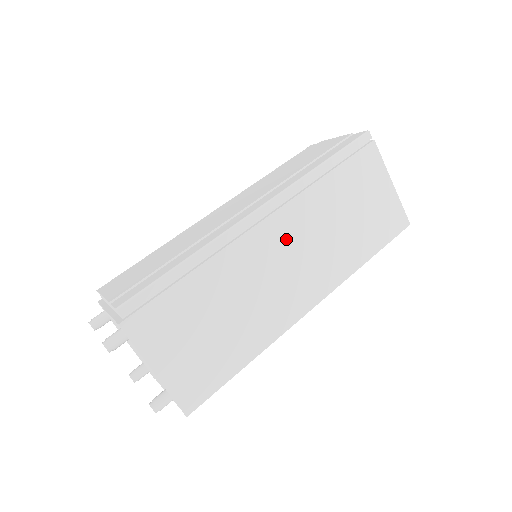
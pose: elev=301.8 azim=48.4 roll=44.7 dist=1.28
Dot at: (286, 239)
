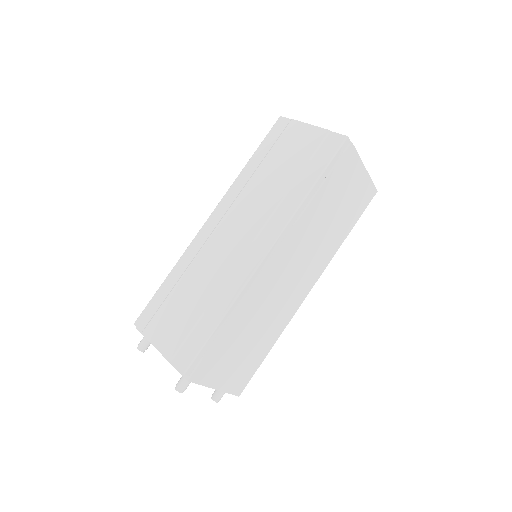
Dot at: (289, 261)
